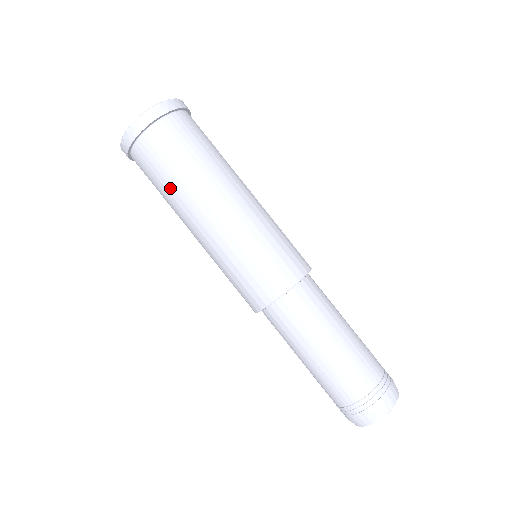
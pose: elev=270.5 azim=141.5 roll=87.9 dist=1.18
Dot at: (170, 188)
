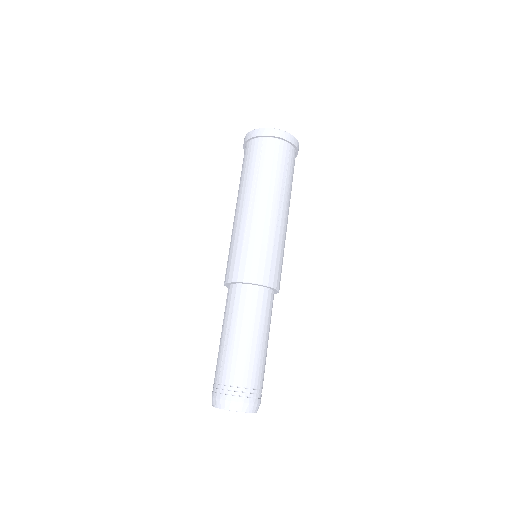
Dot at: (274, 176)
